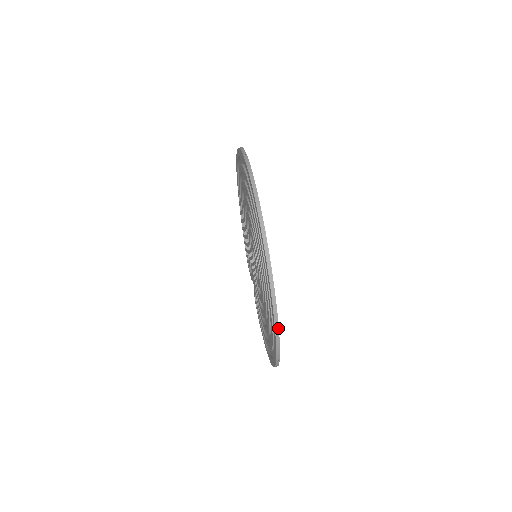
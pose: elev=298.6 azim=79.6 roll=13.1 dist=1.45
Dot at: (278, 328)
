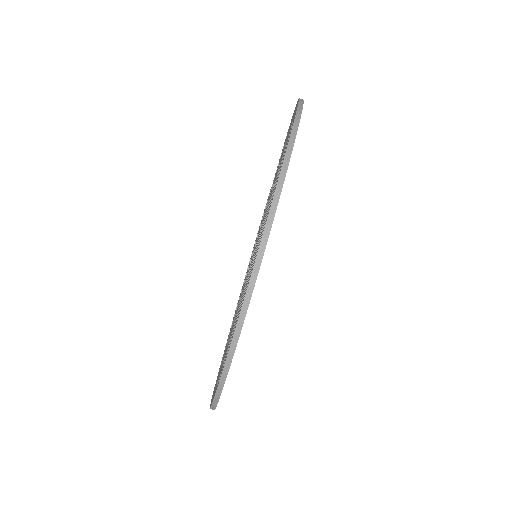
Dot at: occluded
